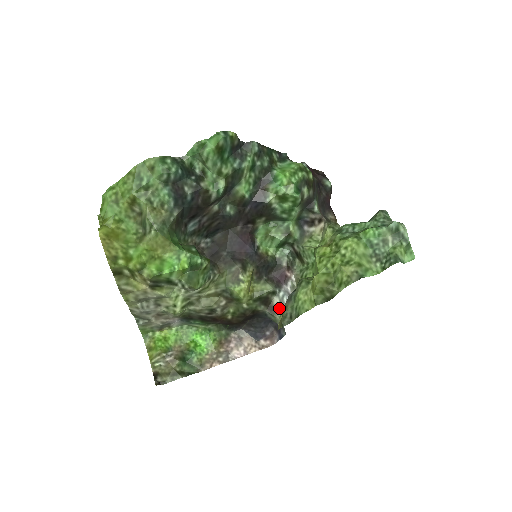
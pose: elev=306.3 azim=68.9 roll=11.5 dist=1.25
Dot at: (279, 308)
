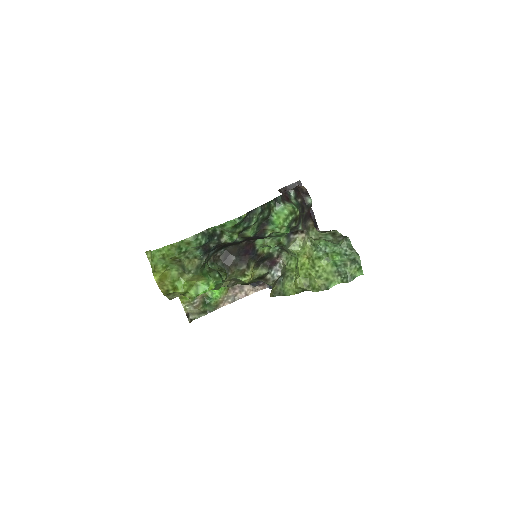
Dot at: (271, 280)
